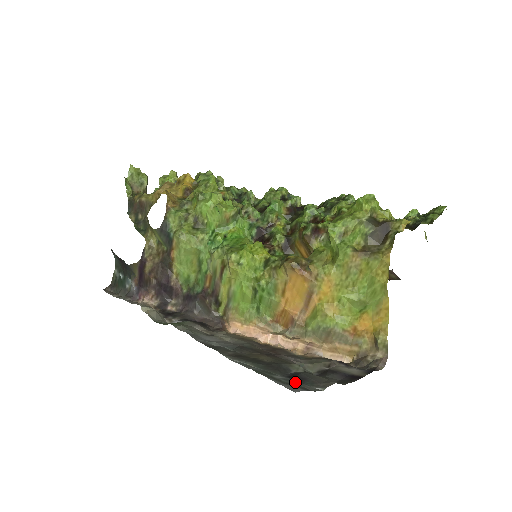
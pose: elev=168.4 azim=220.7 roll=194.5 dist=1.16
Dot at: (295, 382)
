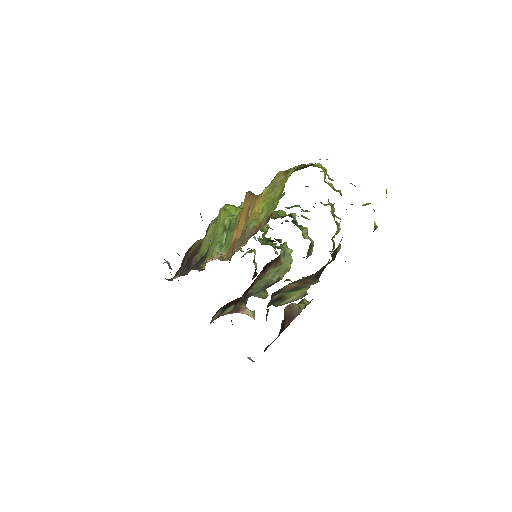
Dot at: occluded
